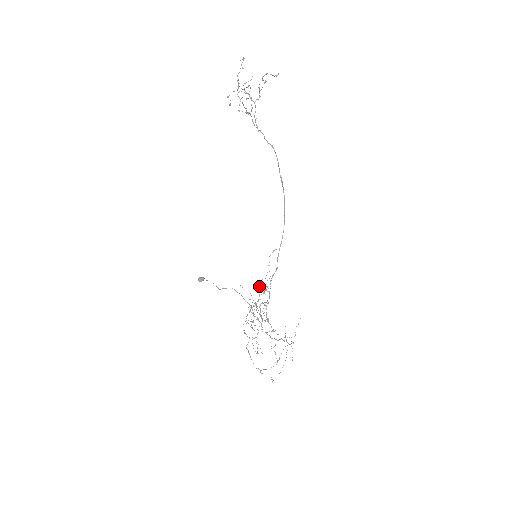
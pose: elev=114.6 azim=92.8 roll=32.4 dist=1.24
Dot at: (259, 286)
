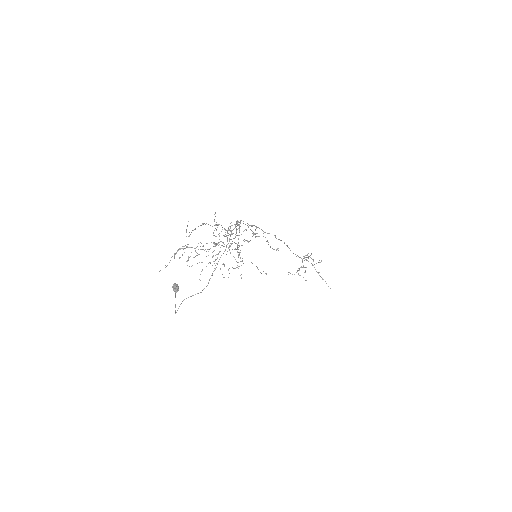
Dot at: (250, 229)
